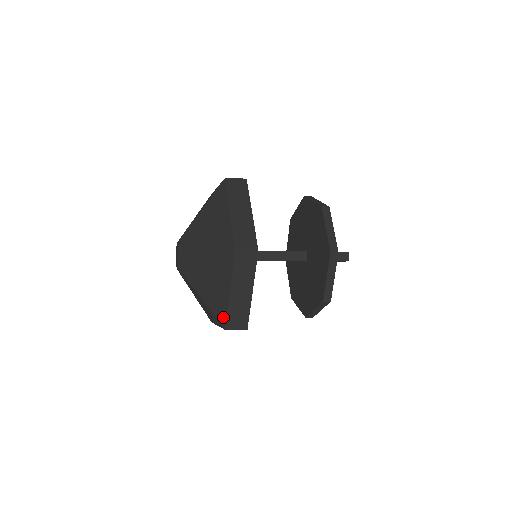
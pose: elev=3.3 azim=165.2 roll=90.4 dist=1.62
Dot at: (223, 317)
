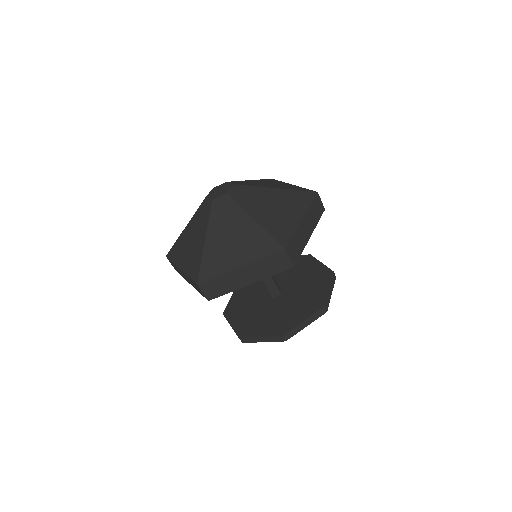
Dot at: (285, 237)
